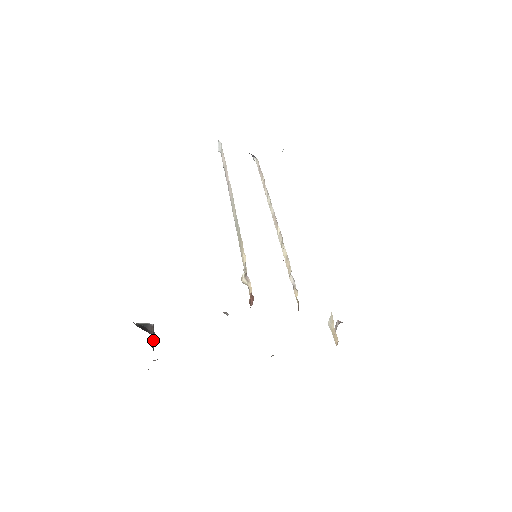
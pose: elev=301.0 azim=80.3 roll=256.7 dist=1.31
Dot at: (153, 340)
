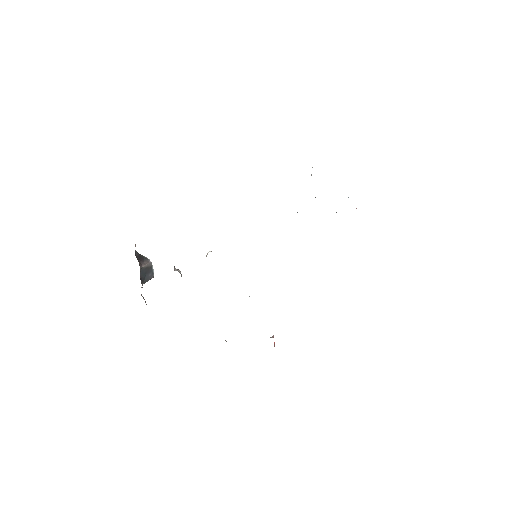
Dot at: (148, 273)
